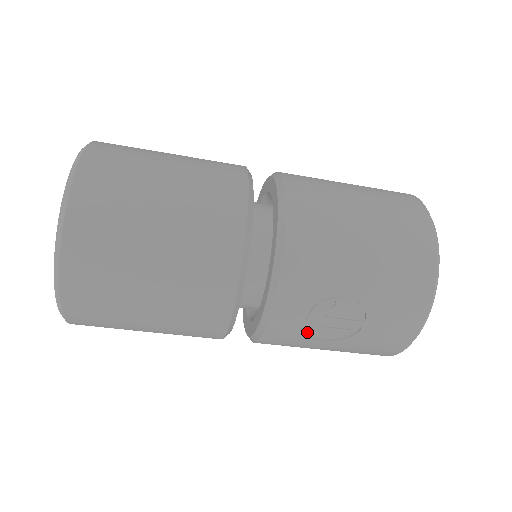
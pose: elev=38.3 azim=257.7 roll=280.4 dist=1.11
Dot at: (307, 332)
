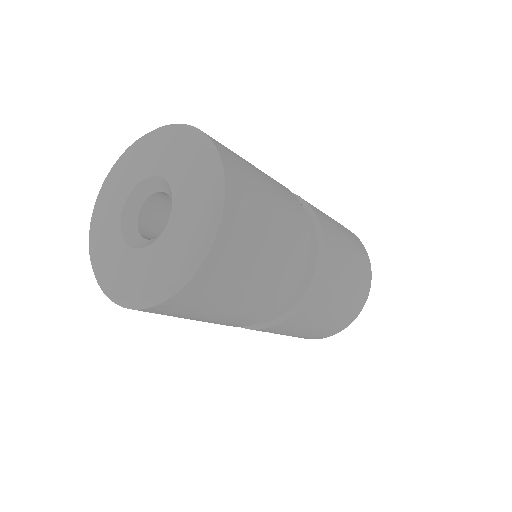
Dot at: occluded
